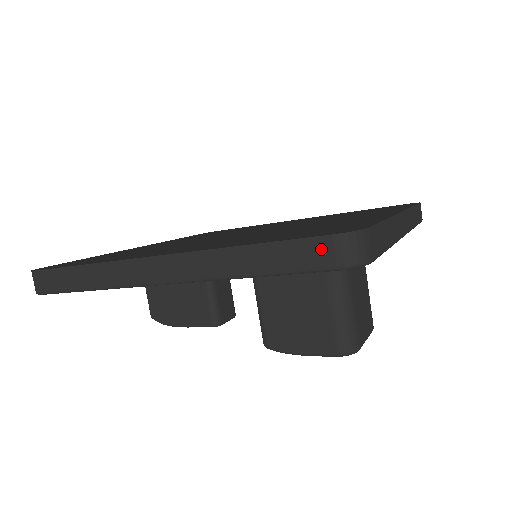
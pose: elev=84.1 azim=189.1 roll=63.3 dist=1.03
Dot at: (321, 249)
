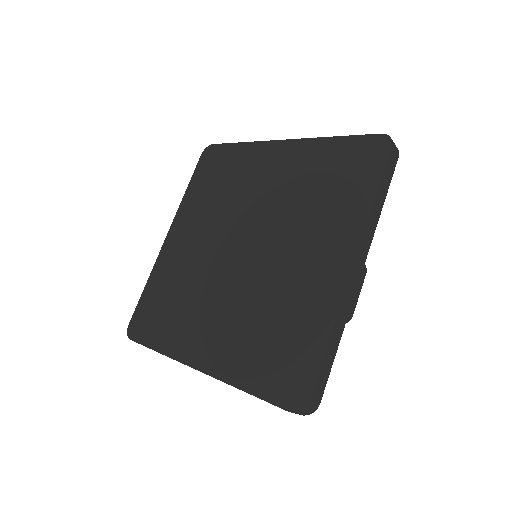
Dot at: occluded
